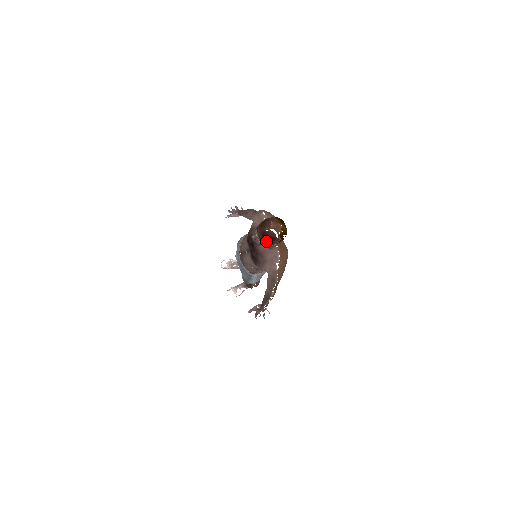
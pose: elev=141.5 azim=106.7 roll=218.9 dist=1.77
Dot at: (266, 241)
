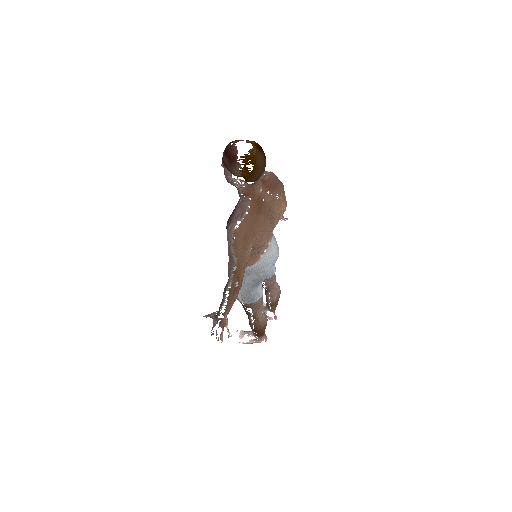
Dot at: (226, 162)
